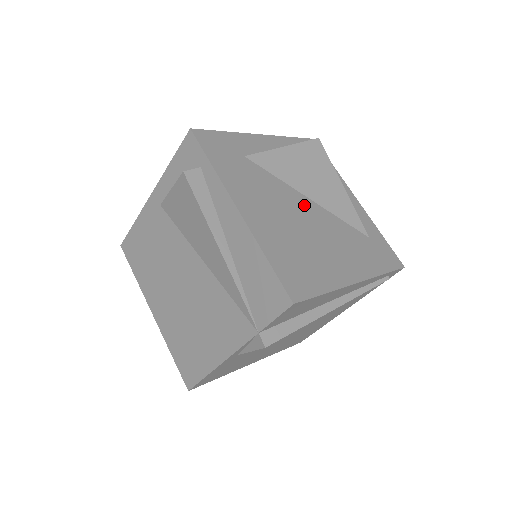
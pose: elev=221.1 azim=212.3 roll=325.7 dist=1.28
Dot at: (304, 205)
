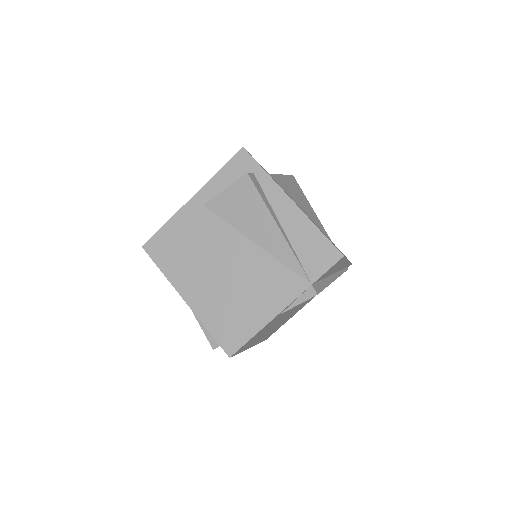
Dot at: (304, 212)
